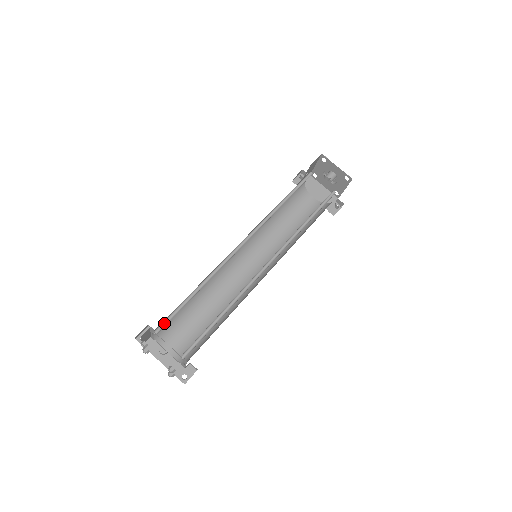
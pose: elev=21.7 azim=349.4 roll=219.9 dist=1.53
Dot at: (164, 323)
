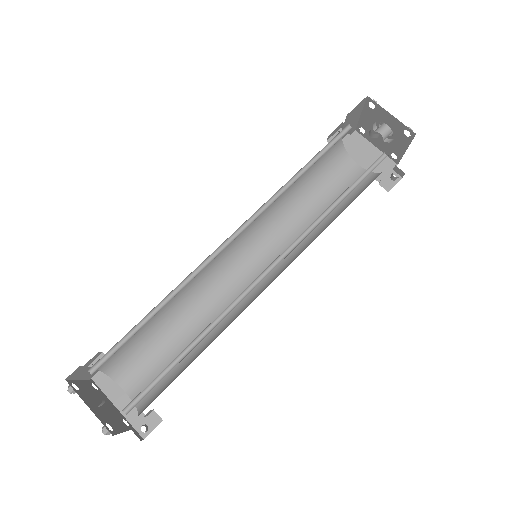
Dot at: (105, 358)
